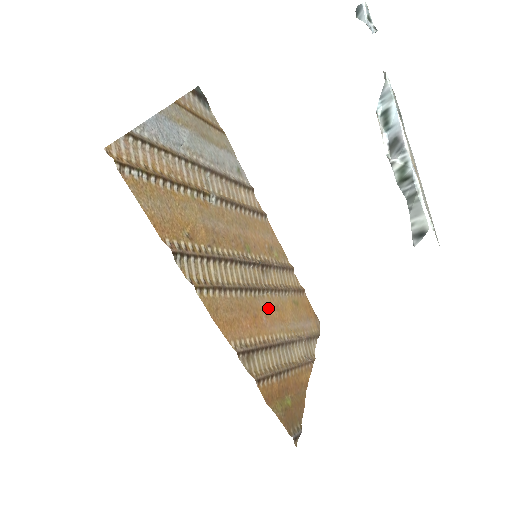
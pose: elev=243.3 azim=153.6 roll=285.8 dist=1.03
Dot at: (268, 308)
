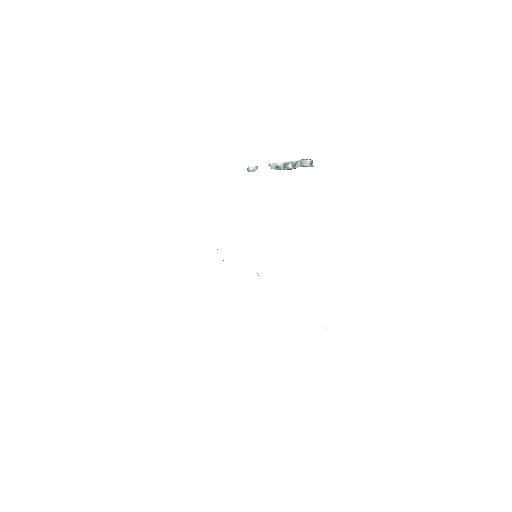
Dot at: occluded
